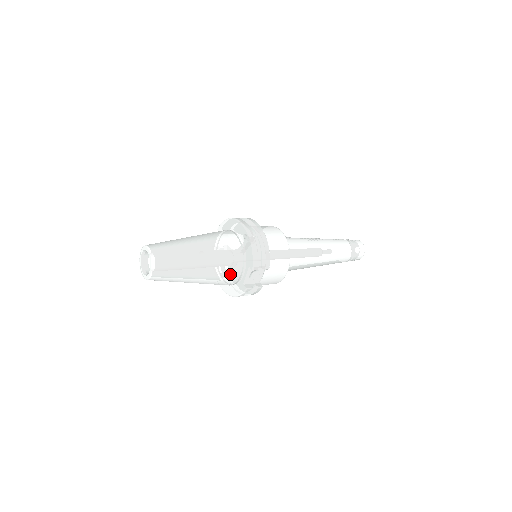
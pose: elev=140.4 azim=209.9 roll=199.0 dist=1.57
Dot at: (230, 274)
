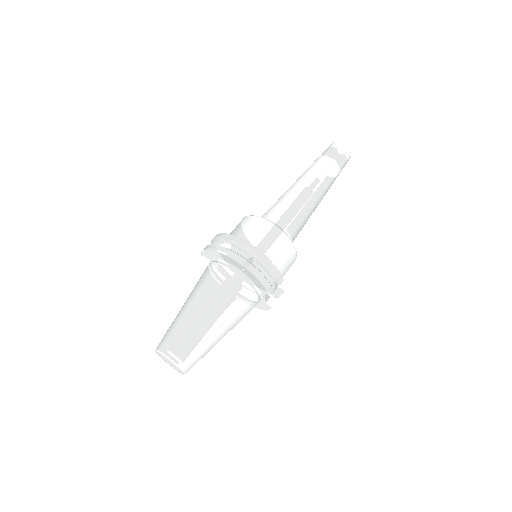
Dot at: (250, 309)
